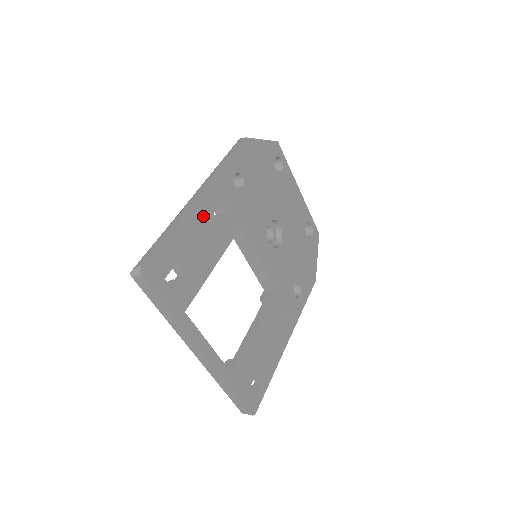
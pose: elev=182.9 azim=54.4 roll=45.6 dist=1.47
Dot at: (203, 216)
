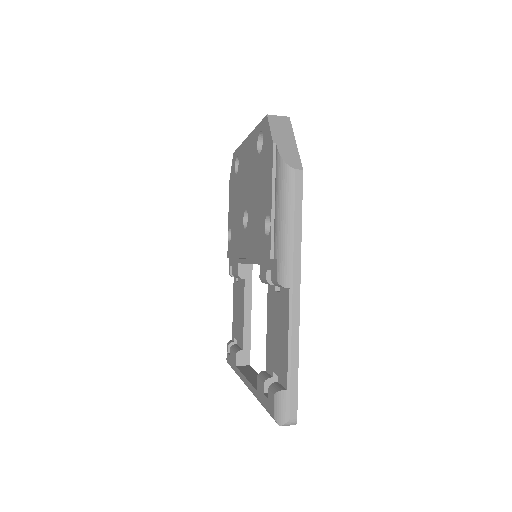
Dot at: occluded
